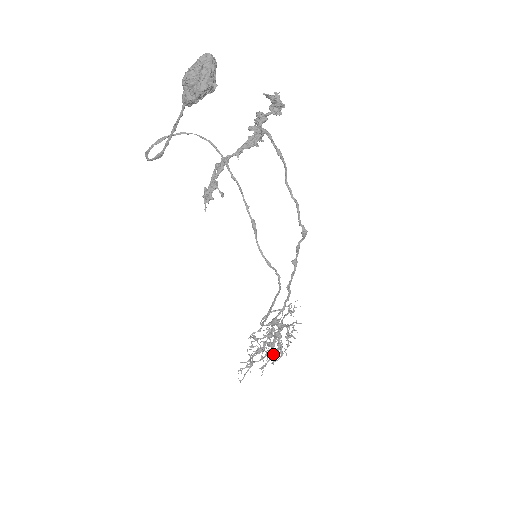
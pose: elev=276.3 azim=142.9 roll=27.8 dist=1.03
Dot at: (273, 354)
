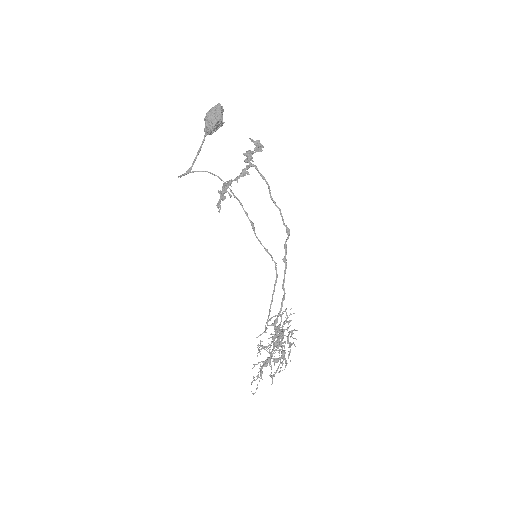
Dot at: (279, 351)
